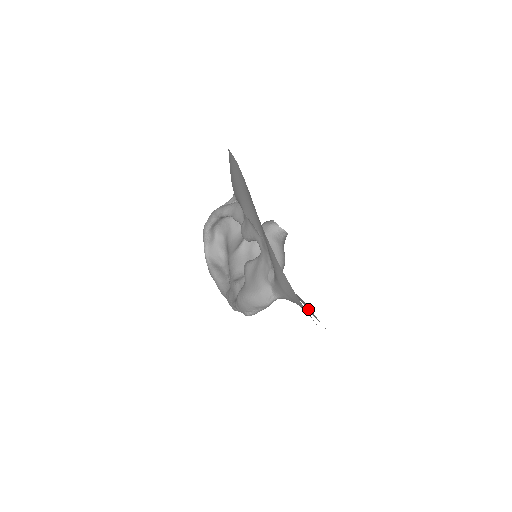
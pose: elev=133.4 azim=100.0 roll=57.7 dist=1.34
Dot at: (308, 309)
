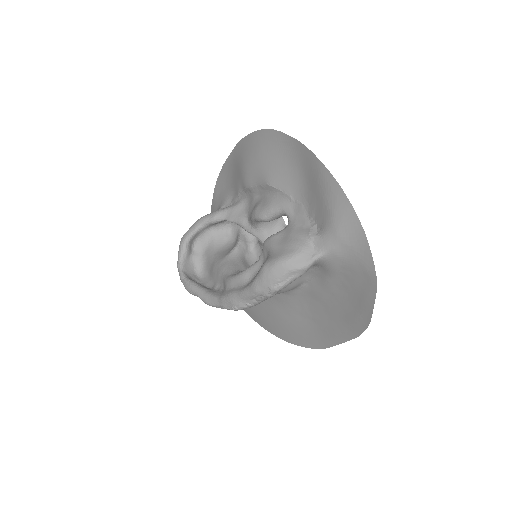
Dot at: (298, 333)
